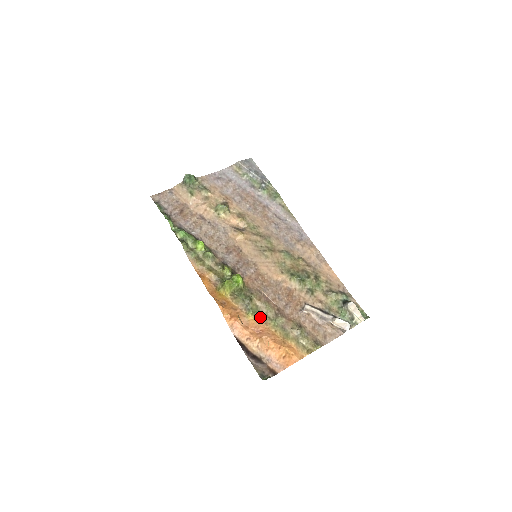
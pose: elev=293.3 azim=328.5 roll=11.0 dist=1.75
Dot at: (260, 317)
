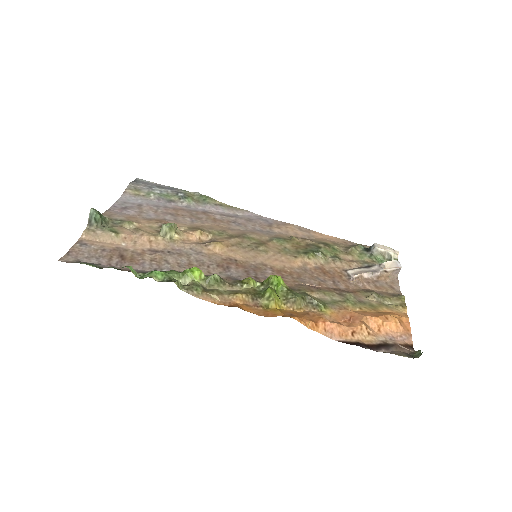
Dot at: (333, 306)
